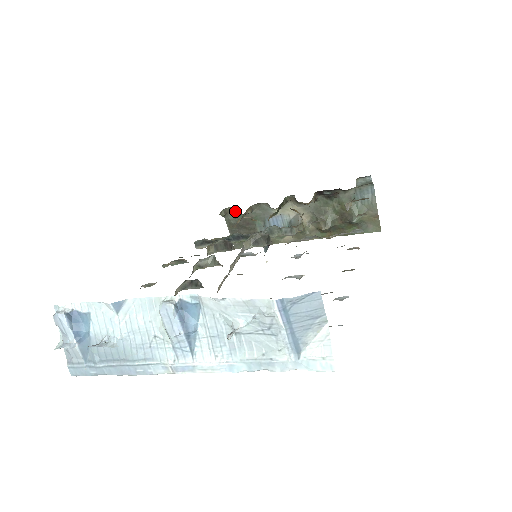
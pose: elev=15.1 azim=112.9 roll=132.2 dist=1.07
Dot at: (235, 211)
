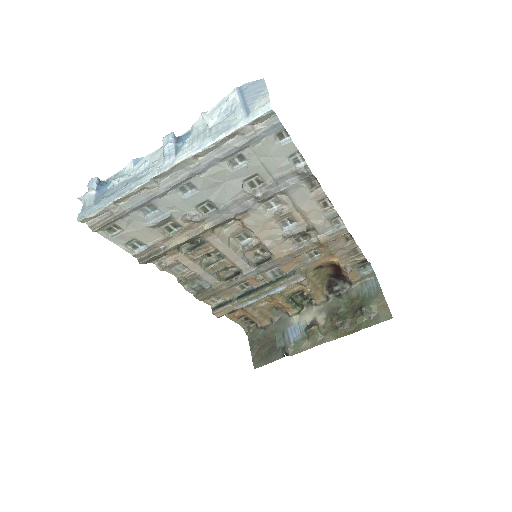
Dot at: (257, 323)
